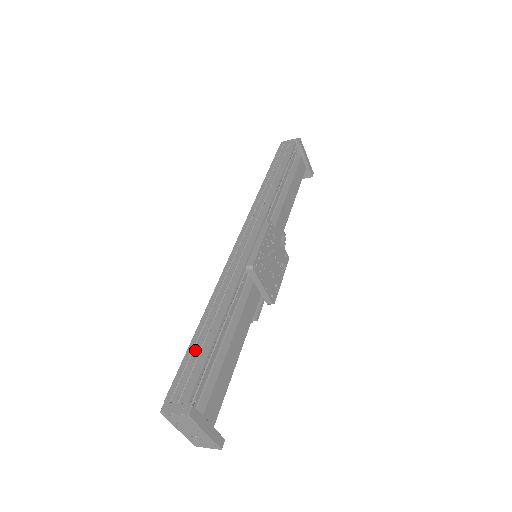
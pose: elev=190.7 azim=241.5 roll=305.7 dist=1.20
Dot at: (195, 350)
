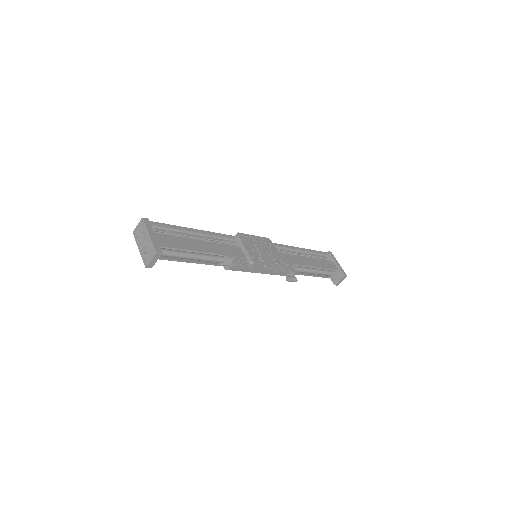
Dot at: occluded
